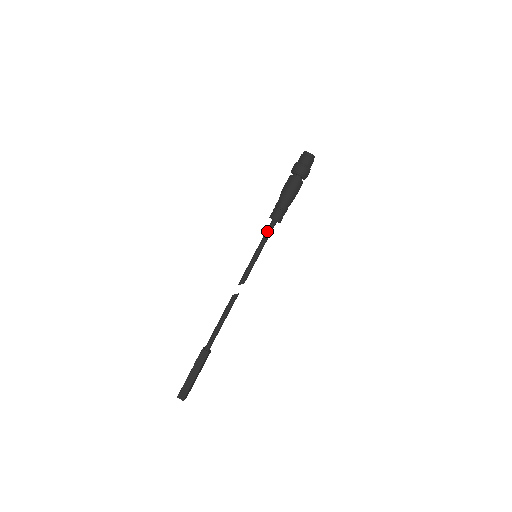
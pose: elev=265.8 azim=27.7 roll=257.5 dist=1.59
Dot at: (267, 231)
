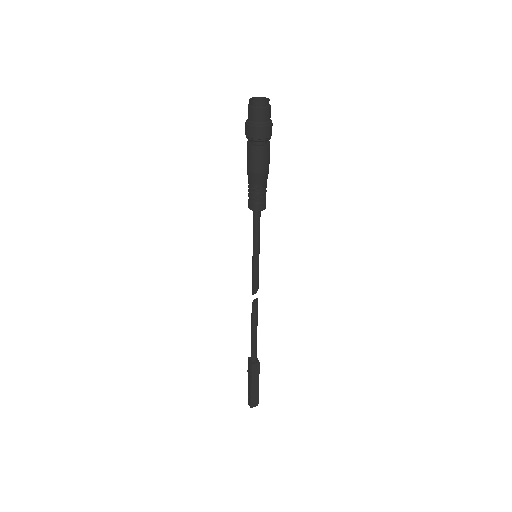
Dot at: (256, 226)
